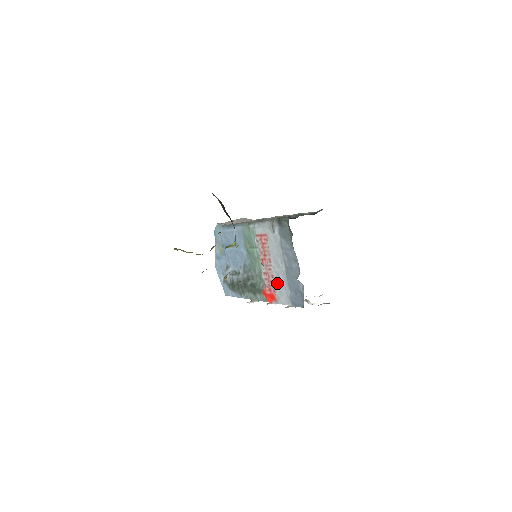
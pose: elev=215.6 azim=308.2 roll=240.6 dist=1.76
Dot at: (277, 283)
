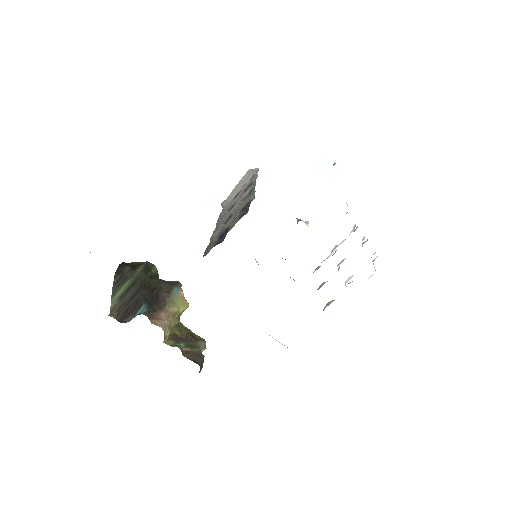
Dot at: occluded
